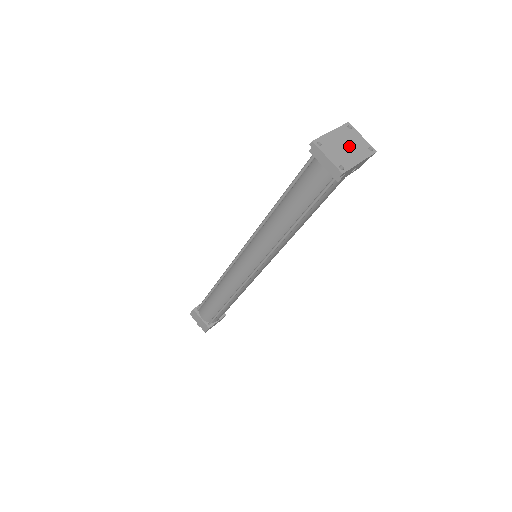
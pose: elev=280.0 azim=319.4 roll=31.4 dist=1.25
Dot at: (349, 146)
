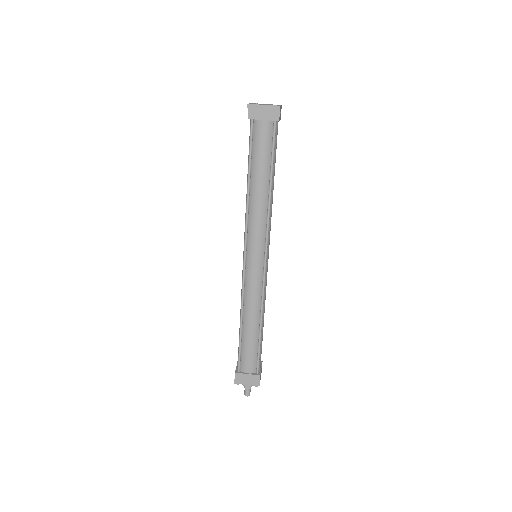
Dot at: (267, 104)
